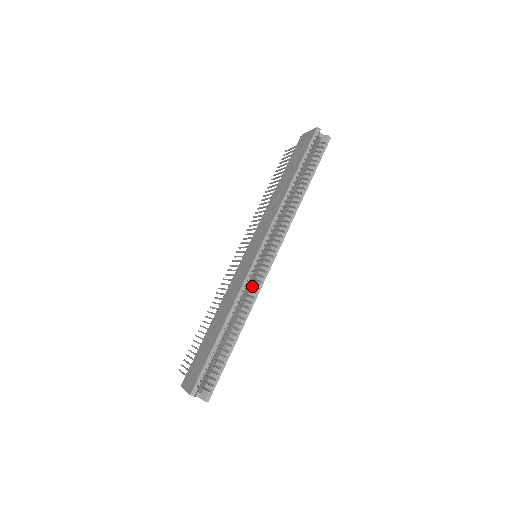
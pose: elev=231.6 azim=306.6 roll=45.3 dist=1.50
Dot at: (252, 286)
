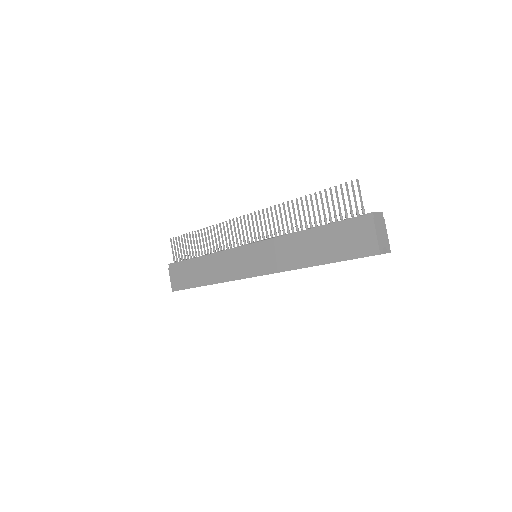
Dot at: occluded
